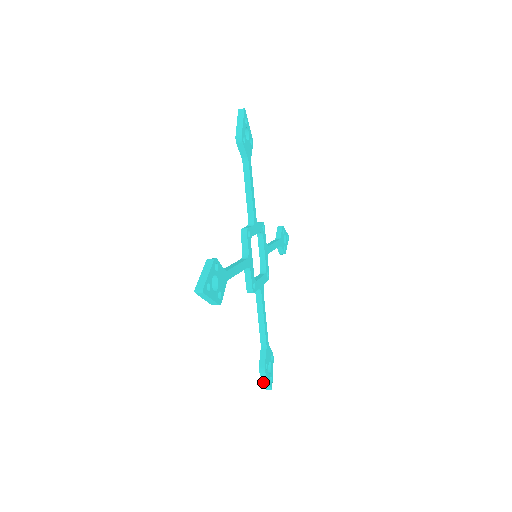
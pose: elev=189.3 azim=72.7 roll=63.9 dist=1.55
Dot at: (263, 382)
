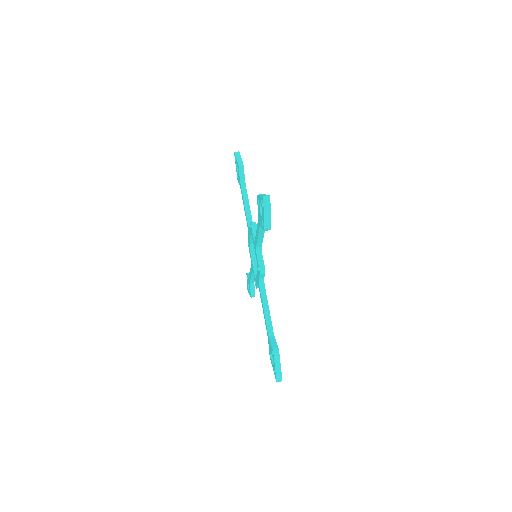
Dot at: occluded
